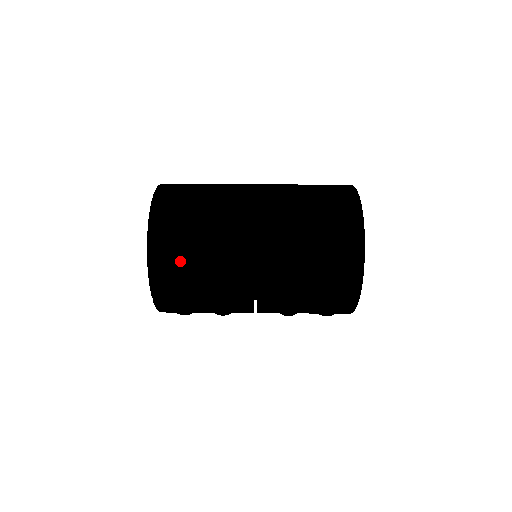
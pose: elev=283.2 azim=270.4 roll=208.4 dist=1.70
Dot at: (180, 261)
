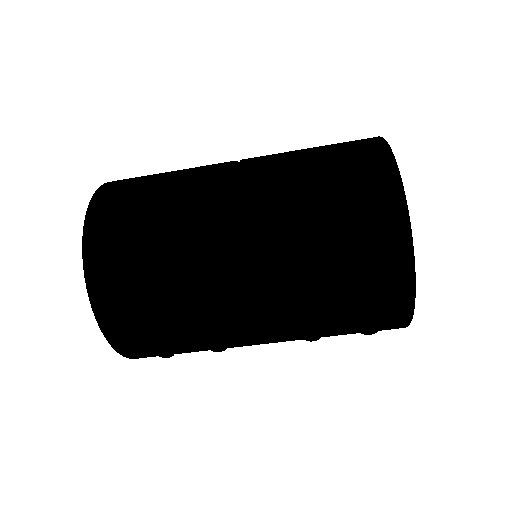
Dot at: occluded
